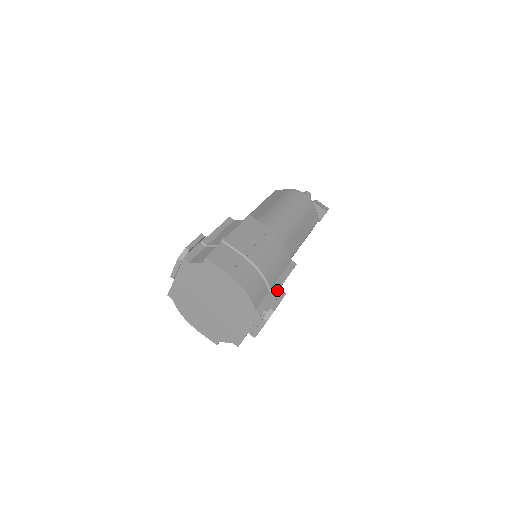
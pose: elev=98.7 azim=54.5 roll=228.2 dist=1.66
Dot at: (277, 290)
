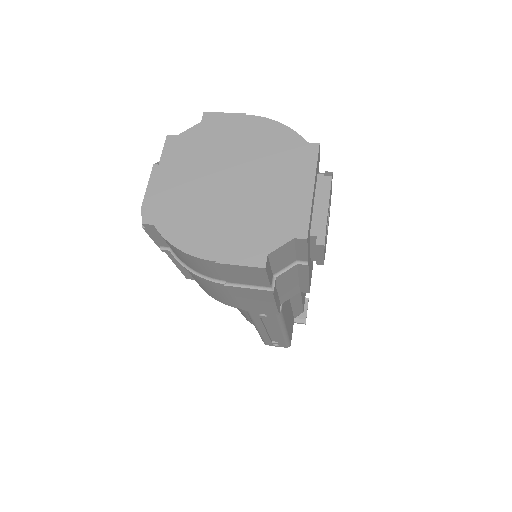
Dot at: occluded
